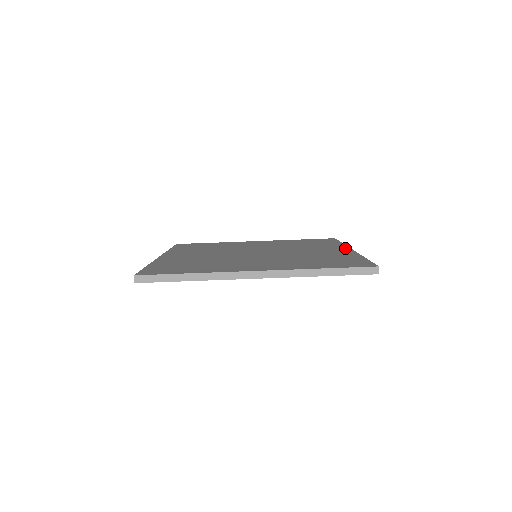
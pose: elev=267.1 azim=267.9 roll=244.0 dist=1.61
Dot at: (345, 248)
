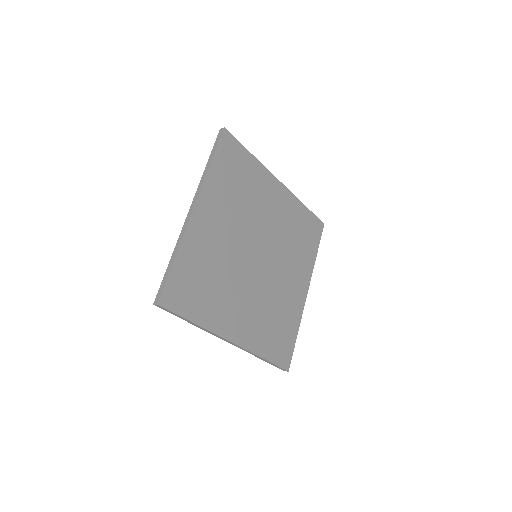
Dot at: (307, 285)
